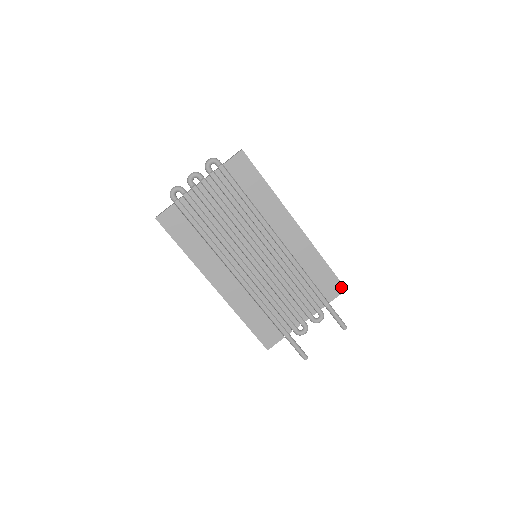
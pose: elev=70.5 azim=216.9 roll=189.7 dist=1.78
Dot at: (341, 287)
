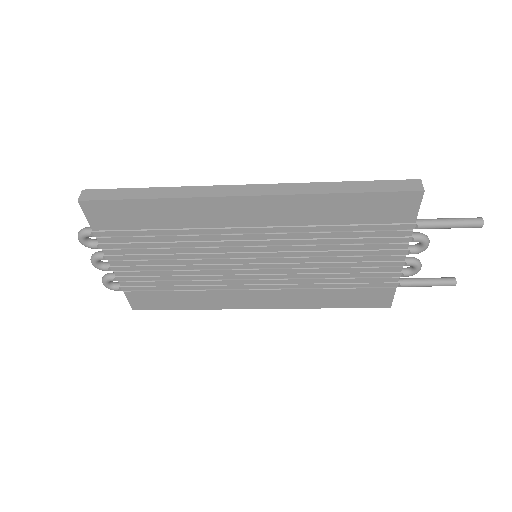
Dot at: (410, 195)
